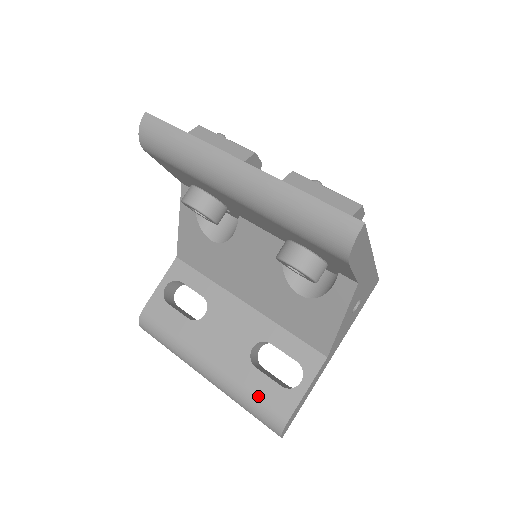
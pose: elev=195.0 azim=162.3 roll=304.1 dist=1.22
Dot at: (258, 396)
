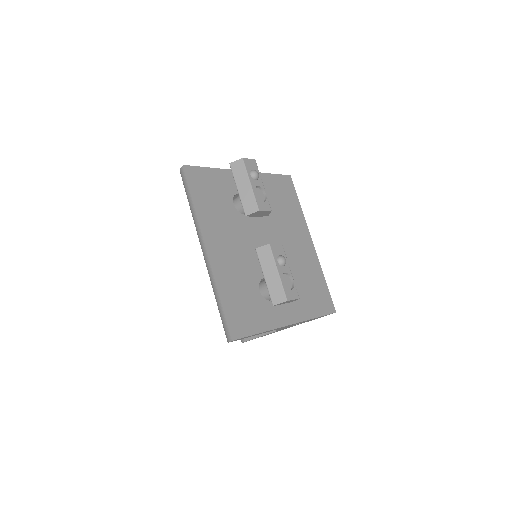
Dot at: occluded
